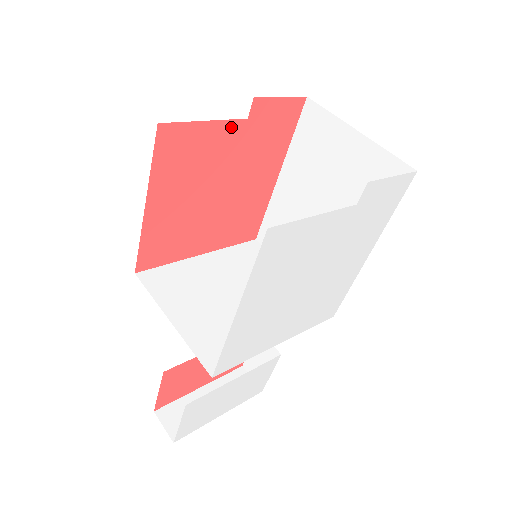
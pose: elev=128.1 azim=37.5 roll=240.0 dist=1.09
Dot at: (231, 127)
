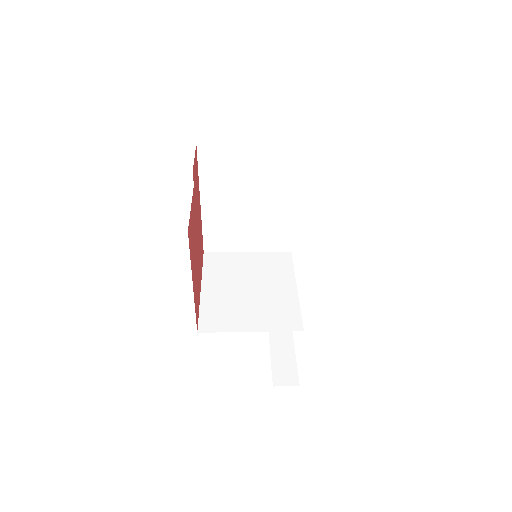
Dot at: (193, 198)
